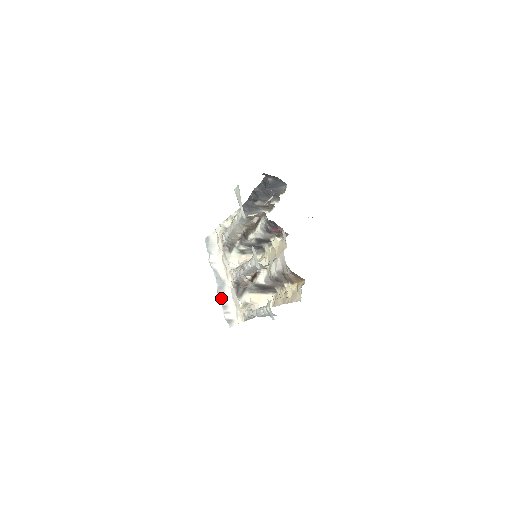
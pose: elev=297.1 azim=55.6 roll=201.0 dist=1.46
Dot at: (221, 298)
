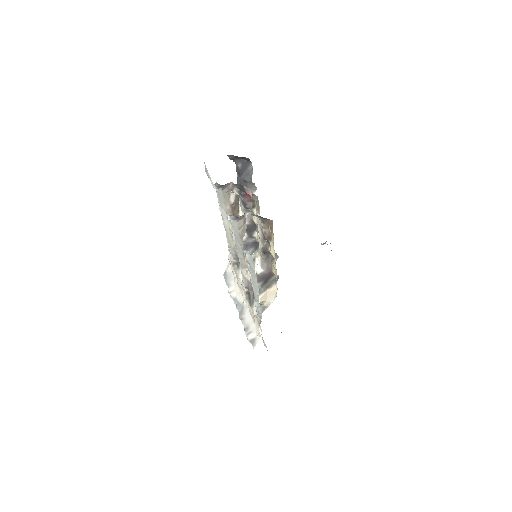
Dot at: (242, 322)
